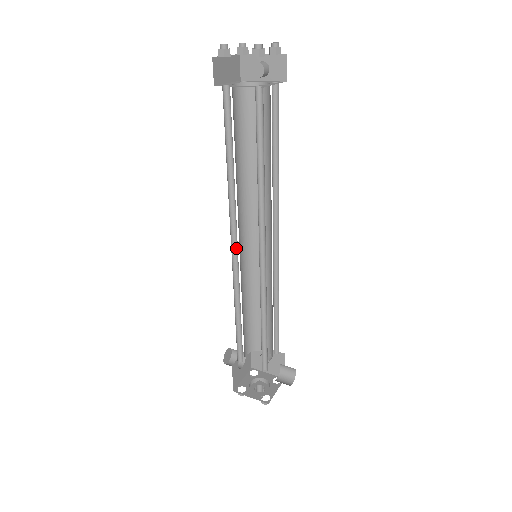
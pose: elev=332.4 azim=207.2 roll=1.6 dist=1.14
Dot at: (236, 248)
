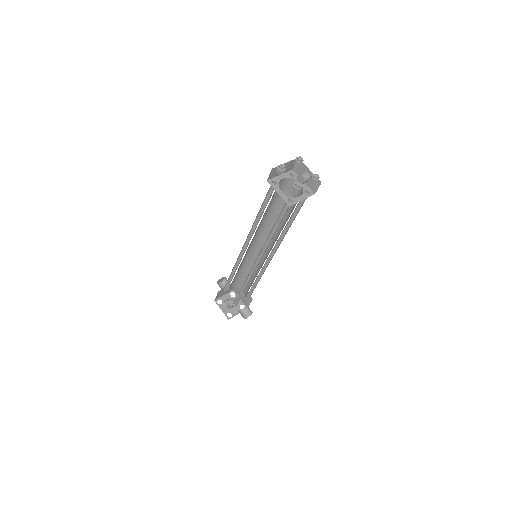
Dot at: (246, 248)
